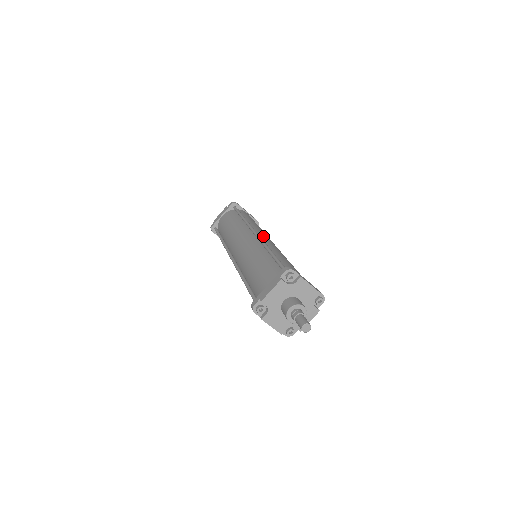
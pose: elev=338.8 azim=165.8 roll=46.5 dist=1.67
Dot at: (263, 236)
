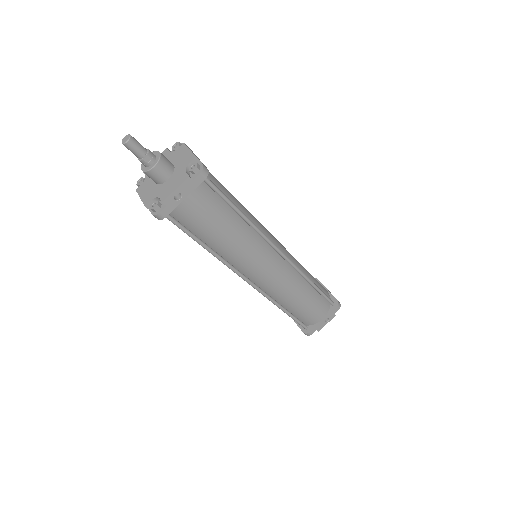
Dot at: occluded
